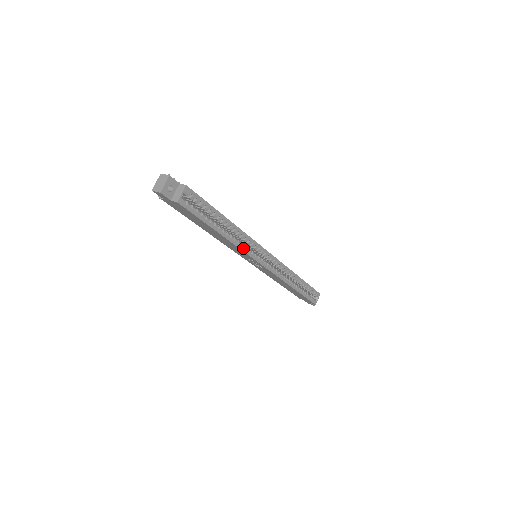
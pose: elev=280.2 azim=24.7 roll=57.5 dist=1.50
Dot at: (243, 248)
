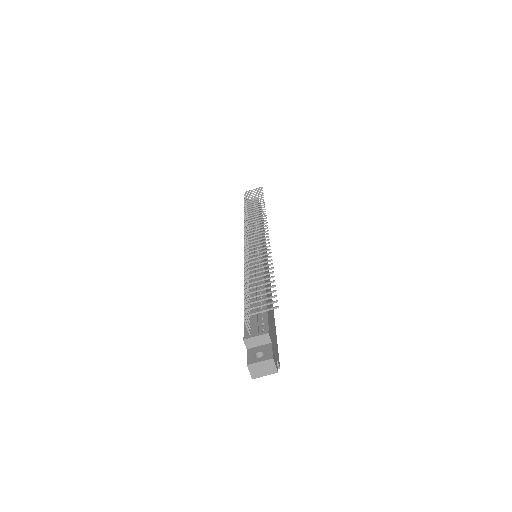
Dot at: occluded
